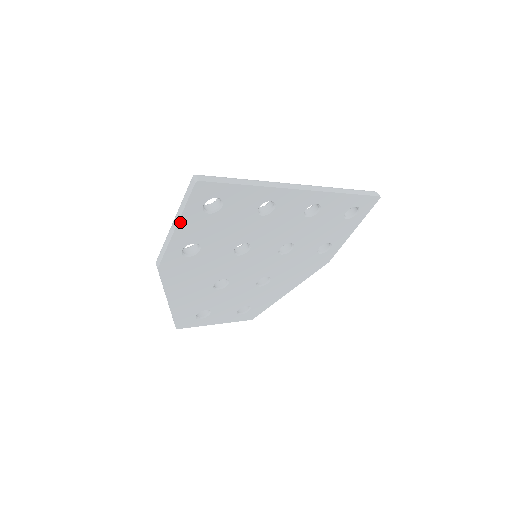
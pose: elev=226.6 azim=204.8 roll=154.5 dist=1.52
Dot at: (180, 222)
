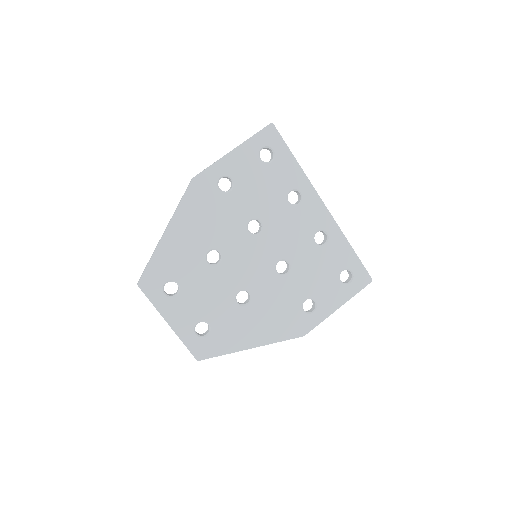
Dot at: (240, 147)
